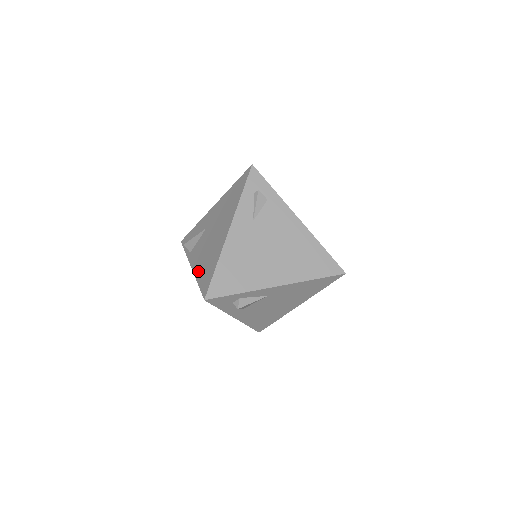
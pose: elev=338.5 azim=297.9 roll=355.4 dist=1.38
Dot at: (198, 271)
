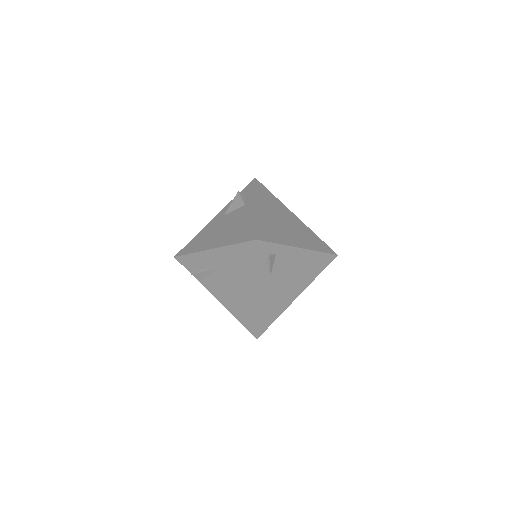
Dot at: (231, 309)
